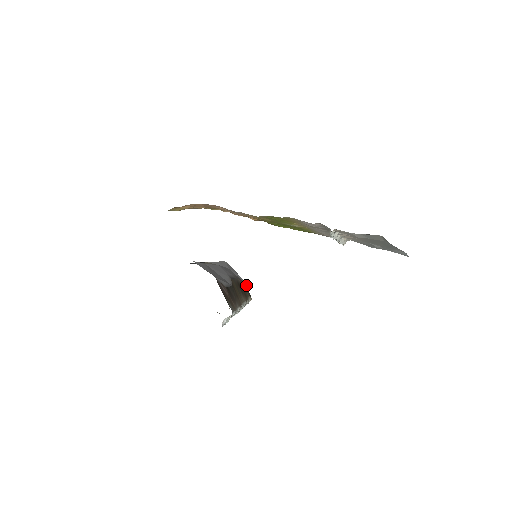
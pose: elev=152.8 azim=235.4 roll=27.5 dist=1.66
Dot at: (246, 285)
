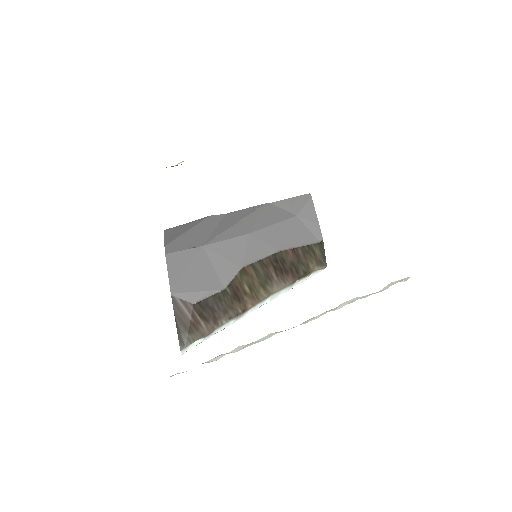
Dot at: (322, 244)
